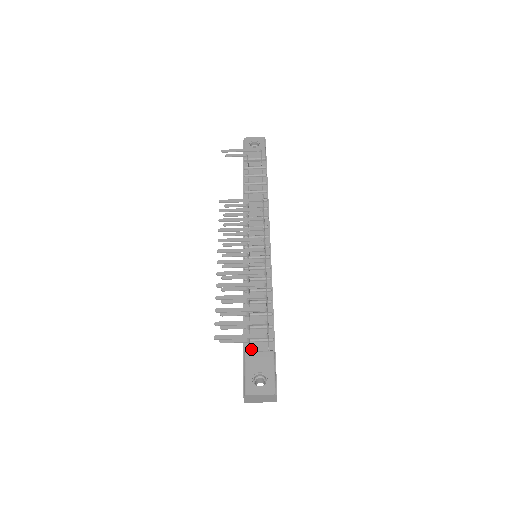
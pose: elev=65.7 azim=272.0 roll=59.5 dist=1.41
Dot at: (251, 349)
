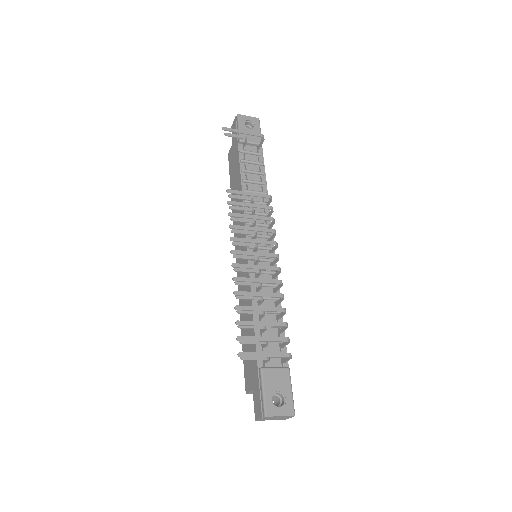
Dot at: (265, 364)
